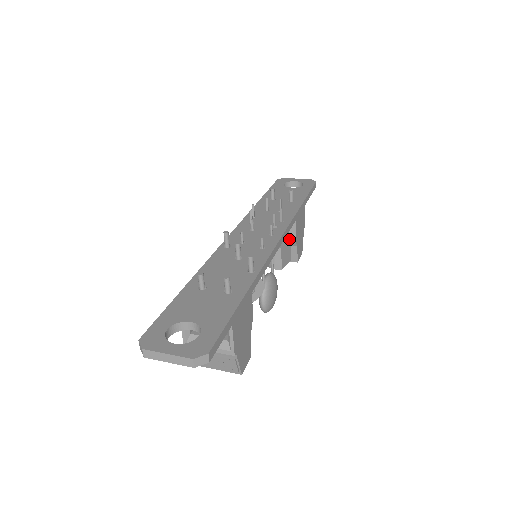
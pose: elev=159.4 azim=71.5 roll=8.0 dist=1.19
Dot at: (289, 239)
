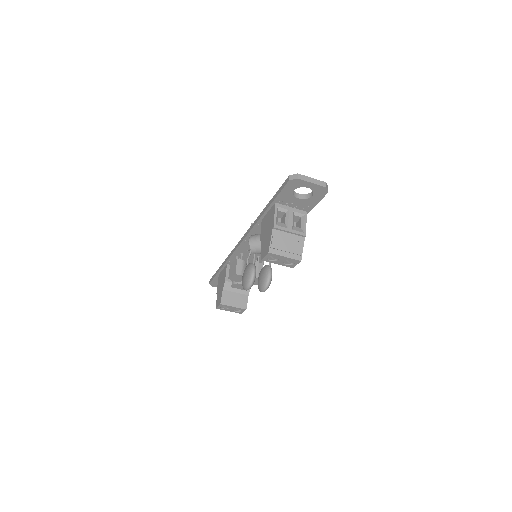
Dot at: occluded
